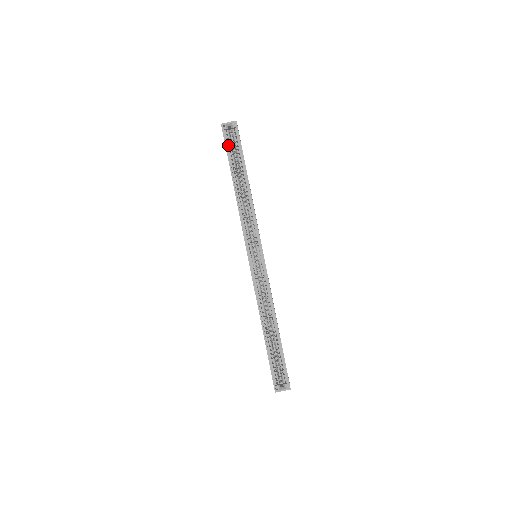
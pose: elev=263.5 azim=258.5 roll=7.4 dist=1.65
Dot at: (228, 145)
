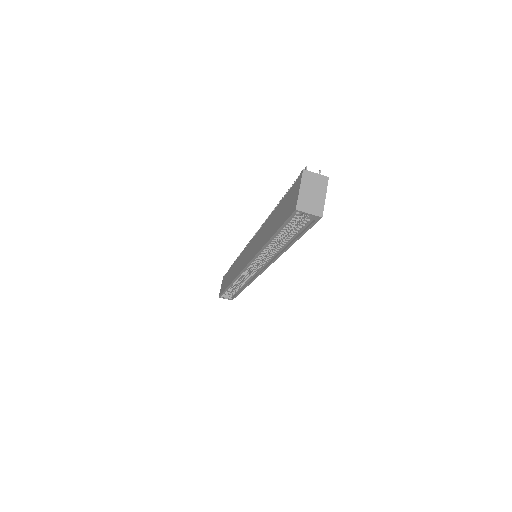
Dot at: (289, 222)
